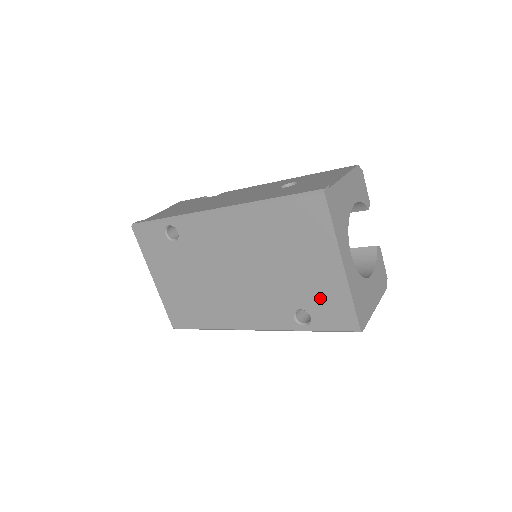
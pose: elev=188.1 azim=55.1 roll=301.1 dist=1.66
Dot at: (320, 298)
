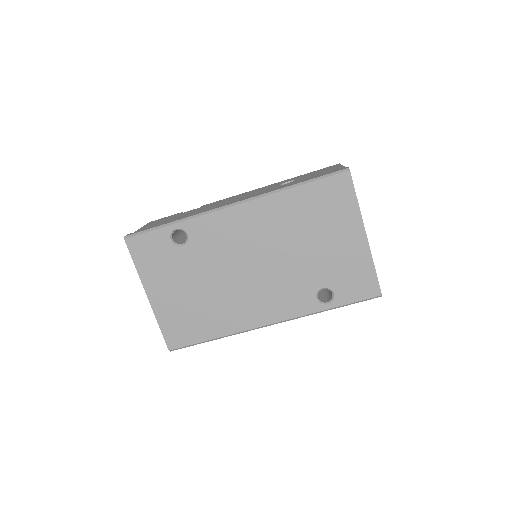
Dot at: (344, 272)
